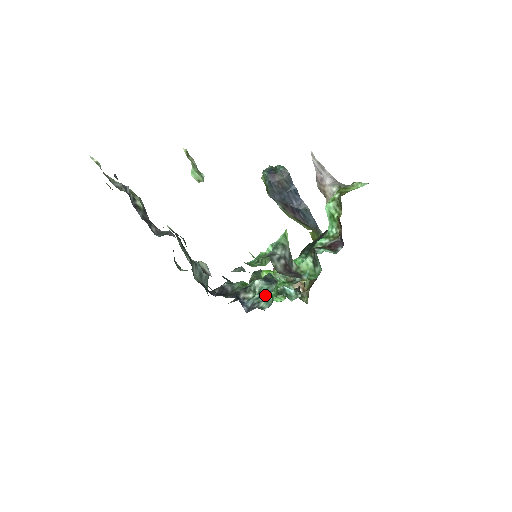
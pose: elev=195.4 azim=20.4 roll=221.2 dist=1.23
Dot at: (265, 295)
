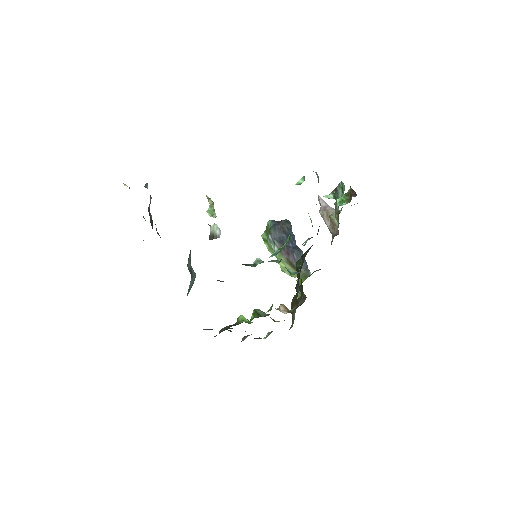
Dot at: occluded
